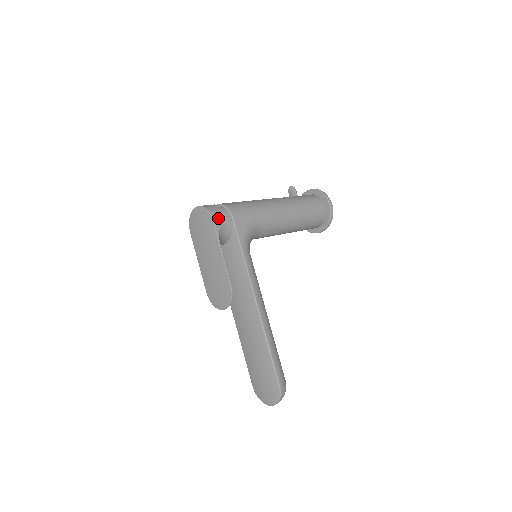
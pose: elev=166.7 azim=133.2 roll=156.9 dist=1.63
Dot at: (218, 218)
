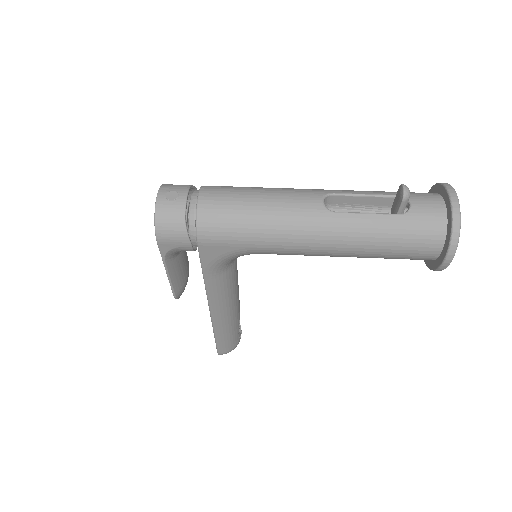
Dot at: (168, 241)
